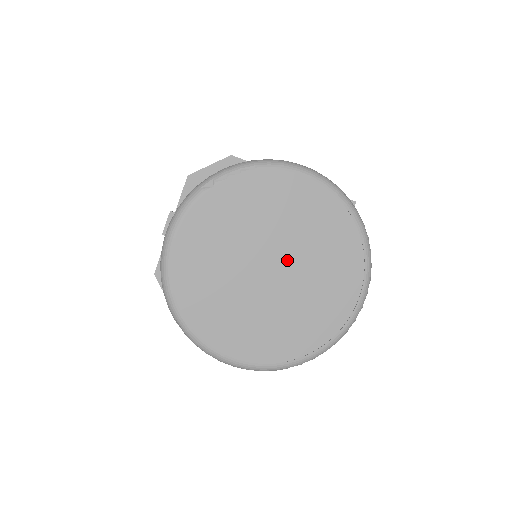
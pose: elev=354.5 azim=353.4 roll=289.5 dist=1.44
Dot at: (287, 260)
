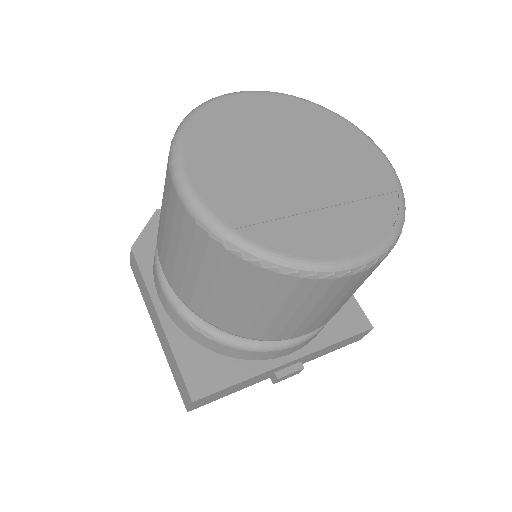
Dot at: (316, 174)
